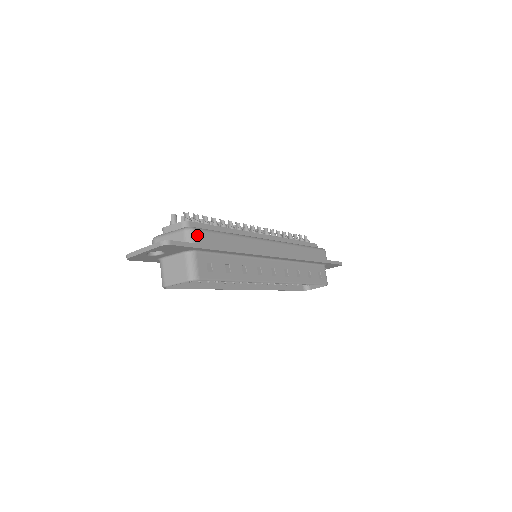
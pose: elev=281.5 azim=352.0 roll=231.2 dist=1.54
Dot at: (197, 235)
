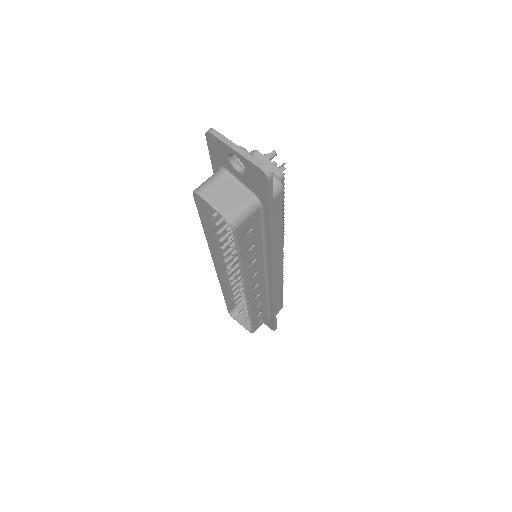
Dot at: (278, 197)
